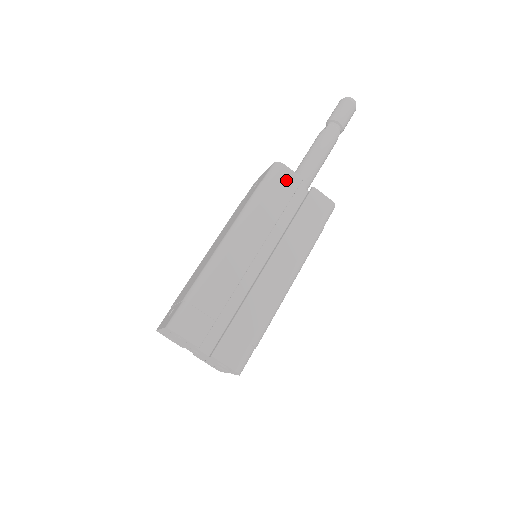
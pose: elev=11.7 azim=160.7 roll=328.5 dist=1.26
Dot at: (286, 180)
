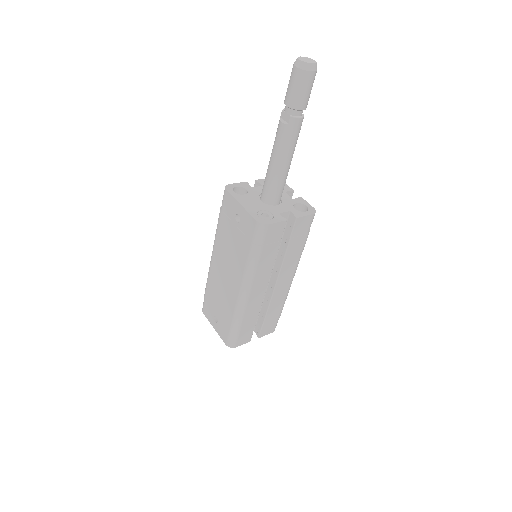
Dot at: (274, 233)
